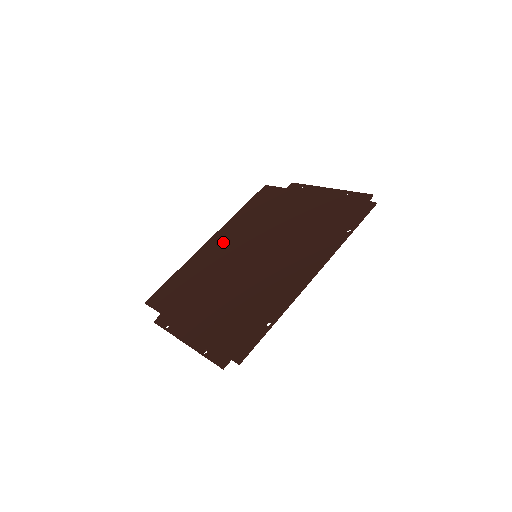
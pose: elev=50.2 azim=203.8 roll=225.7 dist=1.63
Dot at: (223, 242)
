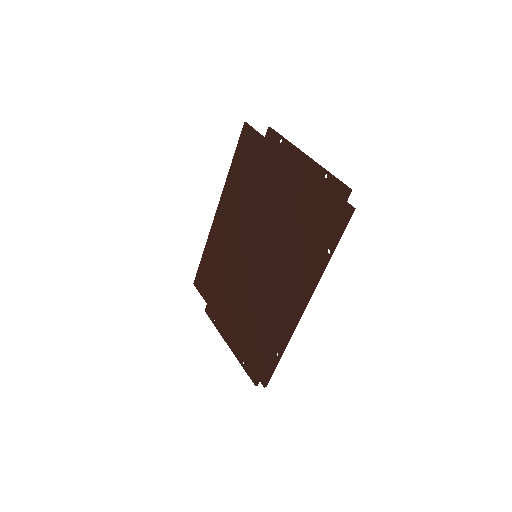
Dot at: (227, 222)
